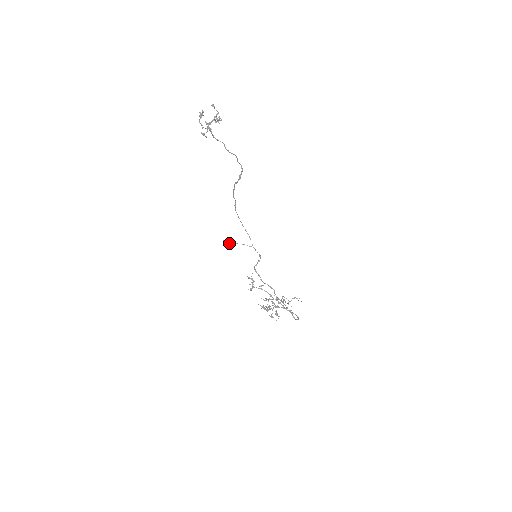
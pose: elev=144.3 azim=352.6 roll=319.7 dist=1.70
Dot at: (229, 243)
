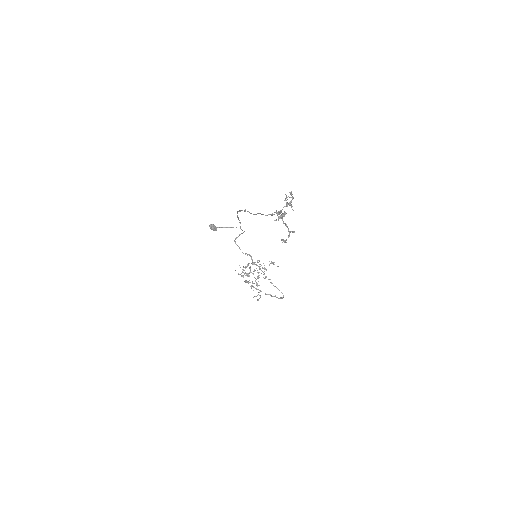
Dot at: (216, 228)
